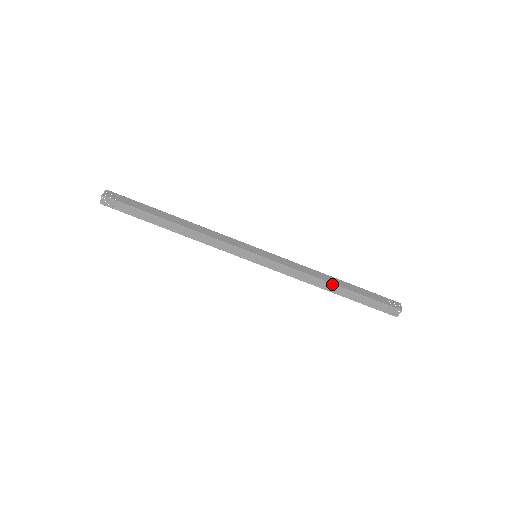
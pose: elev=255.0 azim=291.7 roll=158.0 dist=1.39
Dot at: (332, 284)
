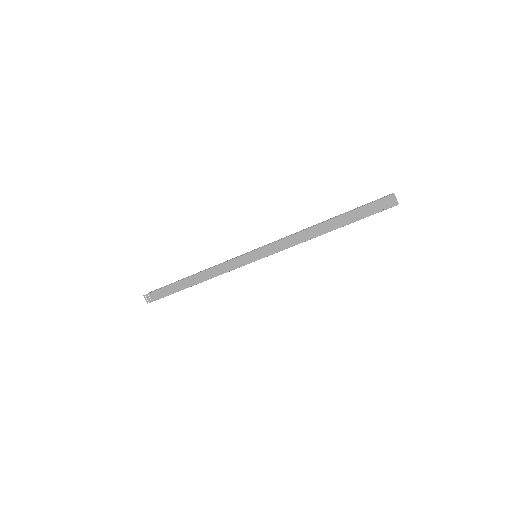
Dot at: occluded
